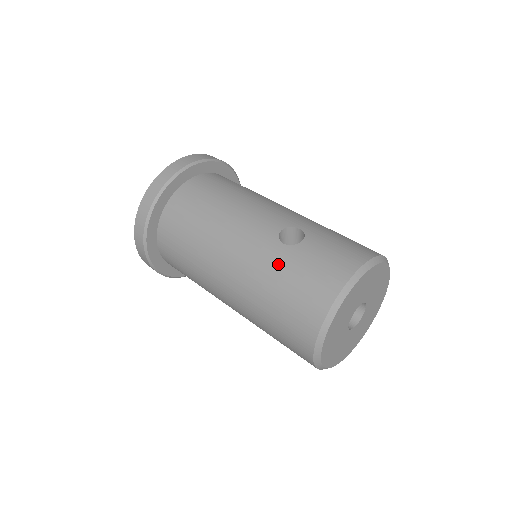
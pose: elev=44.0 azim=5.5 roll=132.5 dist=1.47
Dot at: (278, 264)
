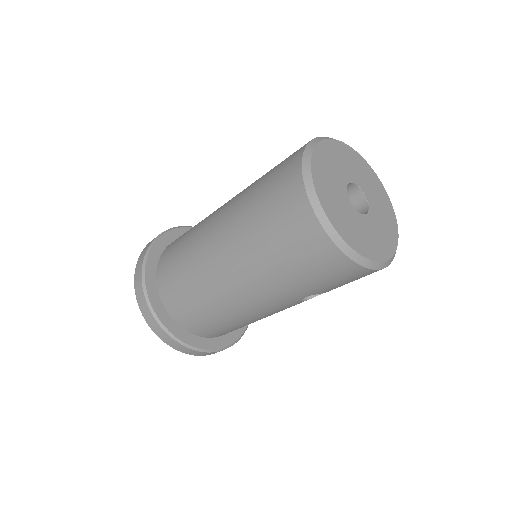
Dot at: (259, 178)
